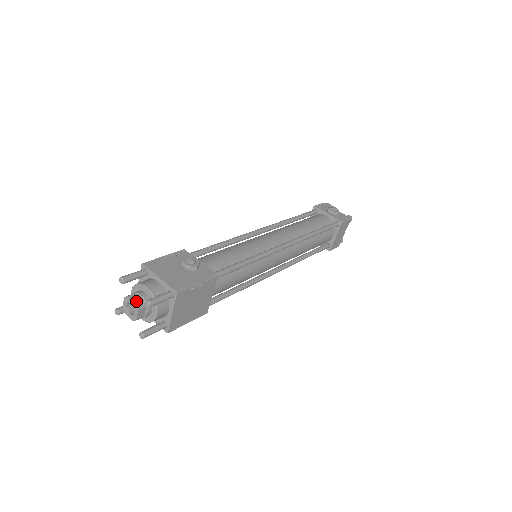
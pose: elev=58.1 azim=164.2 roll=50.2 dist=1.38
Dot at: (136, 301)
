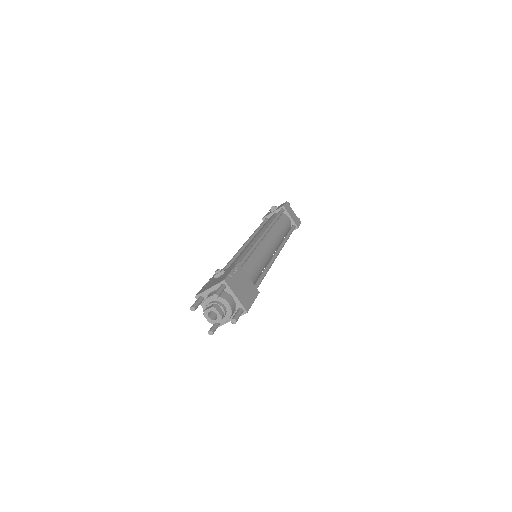
Dot at: (210, 307)
